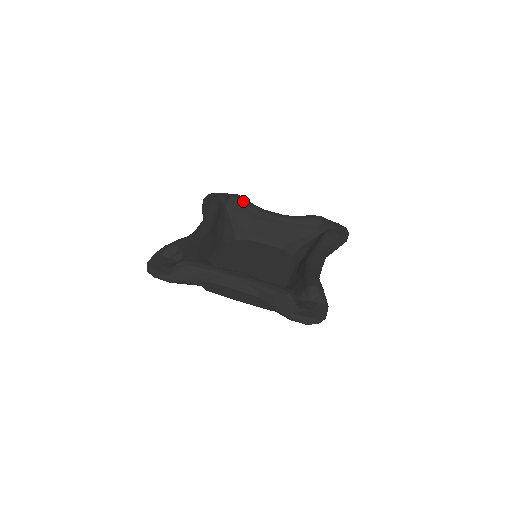
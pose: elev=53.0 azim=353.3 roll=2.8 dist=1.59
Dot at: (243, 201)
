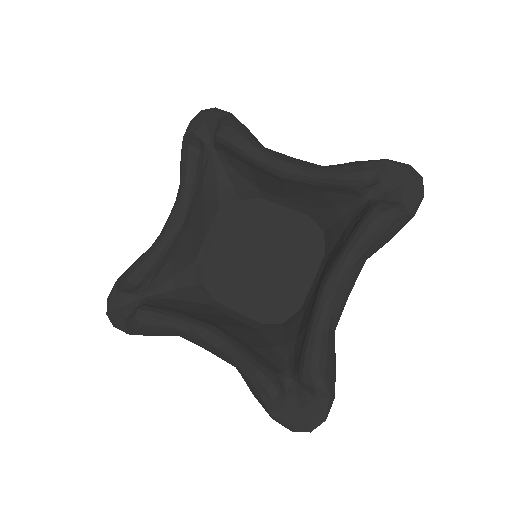
Dot at: (234, 144)
